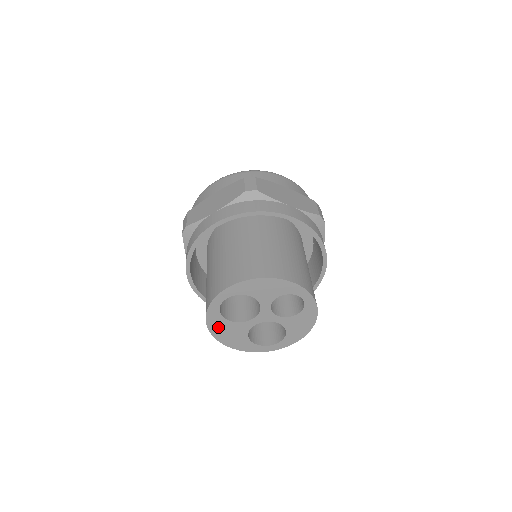
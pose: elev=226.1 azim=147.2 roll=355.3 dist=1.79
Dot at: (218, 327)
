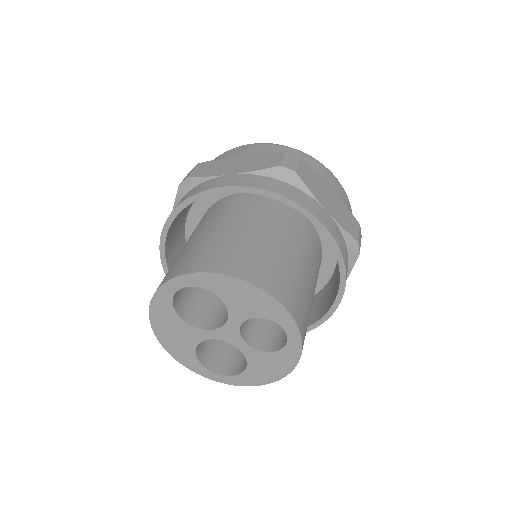
Dot at: (163, 319)
